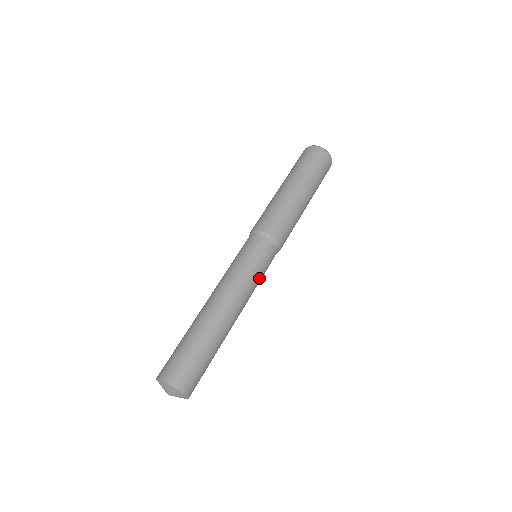
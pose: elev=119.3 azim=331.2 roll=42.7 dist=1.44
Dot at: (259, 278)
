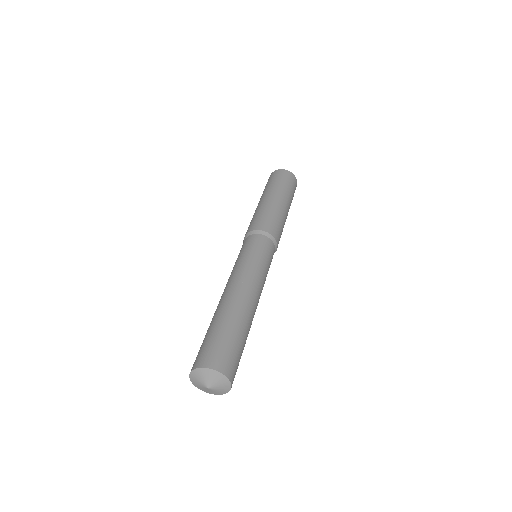
Dot at: occluded
